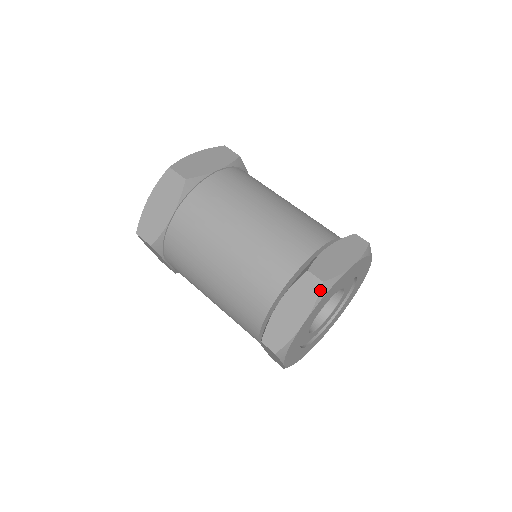
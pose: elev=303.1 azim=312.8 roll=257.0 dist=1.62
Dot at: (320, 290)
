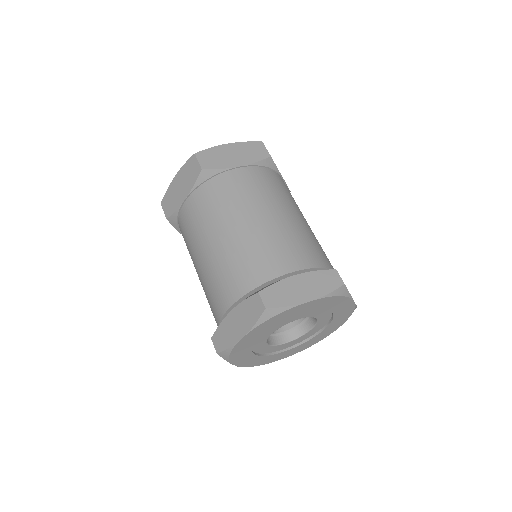
Dot at: (261, 314)
